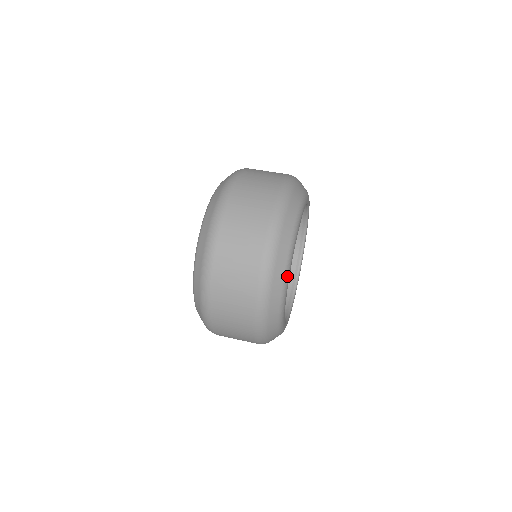
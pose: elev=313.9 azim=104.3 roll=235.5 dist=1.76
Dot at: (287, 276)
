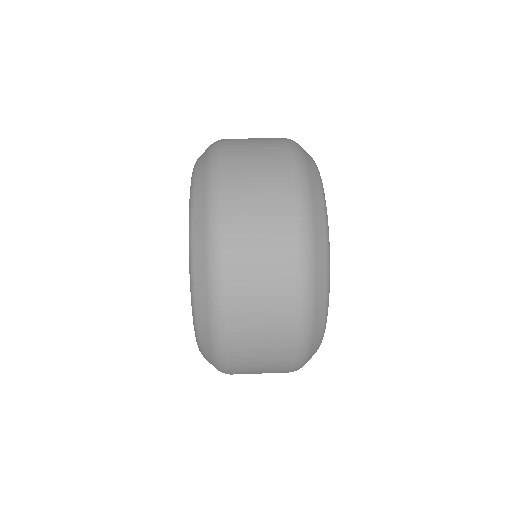
Dot at: (328, 246)
